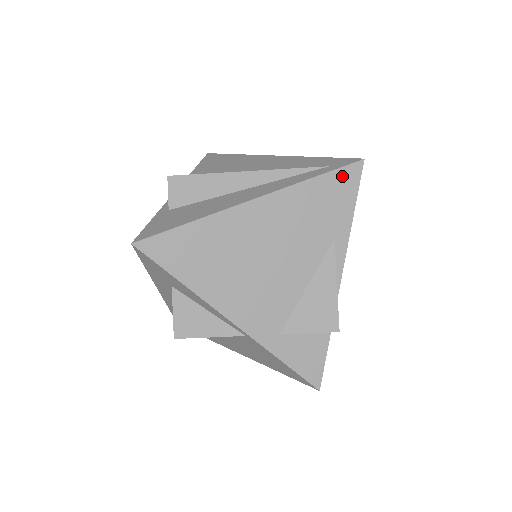
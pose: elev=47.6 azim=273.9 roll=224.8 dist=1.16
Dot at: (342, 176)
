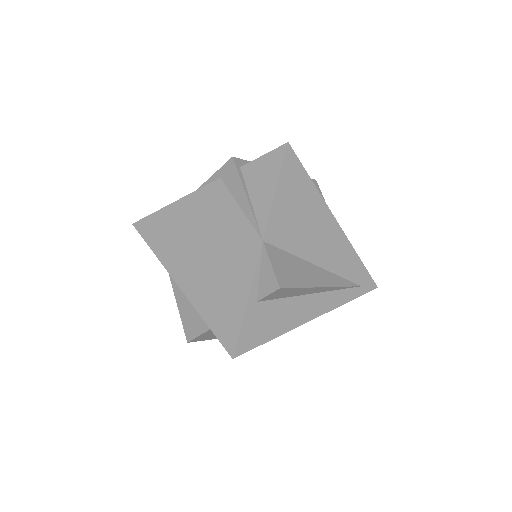
Dot at: occluded
